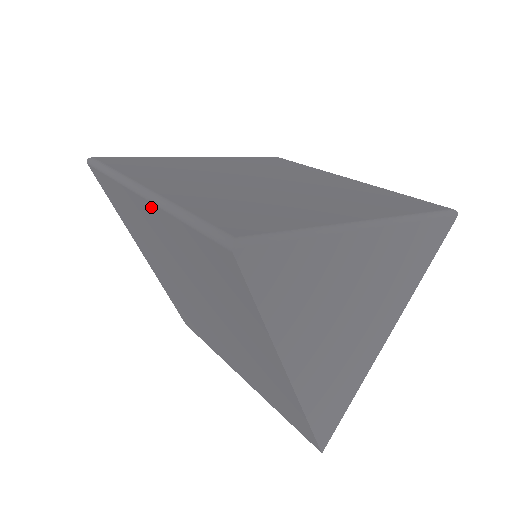
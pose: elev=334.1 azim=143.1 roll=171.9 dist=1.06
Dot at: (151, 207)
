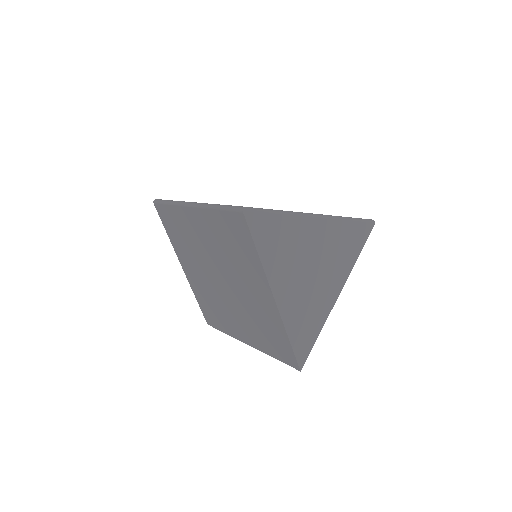
Dot at: (197, 212)
